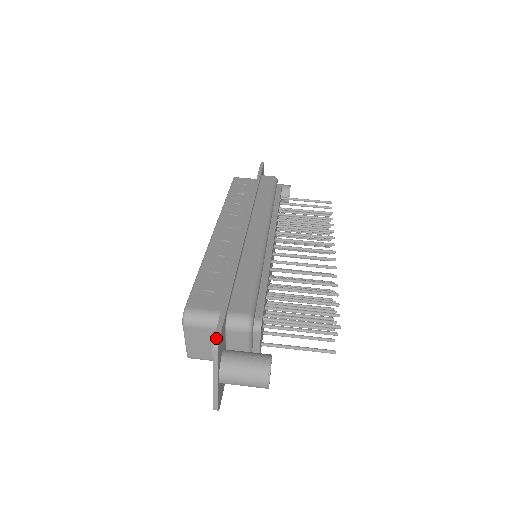
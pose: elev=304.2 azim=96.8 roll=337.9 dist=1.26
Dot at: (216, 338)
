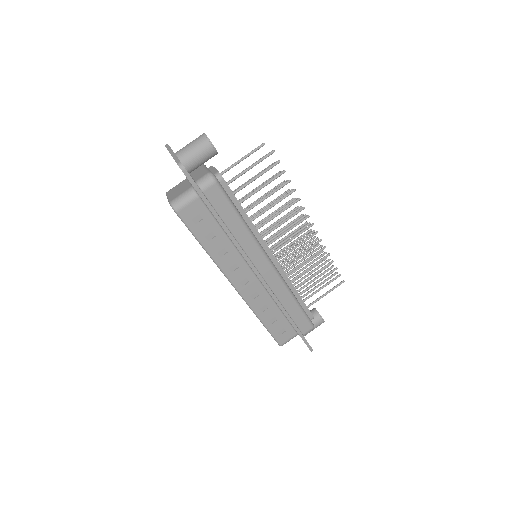
Dot at: occluded
